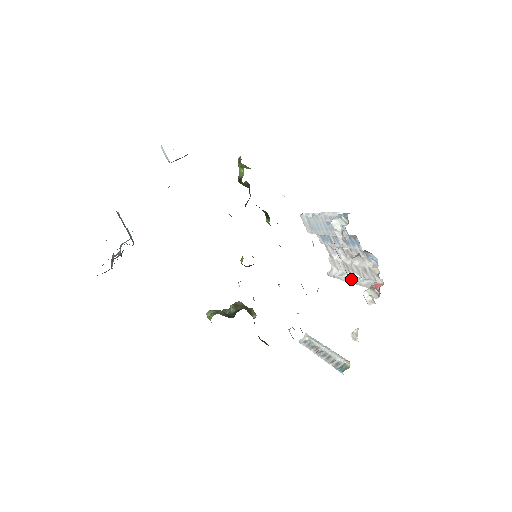
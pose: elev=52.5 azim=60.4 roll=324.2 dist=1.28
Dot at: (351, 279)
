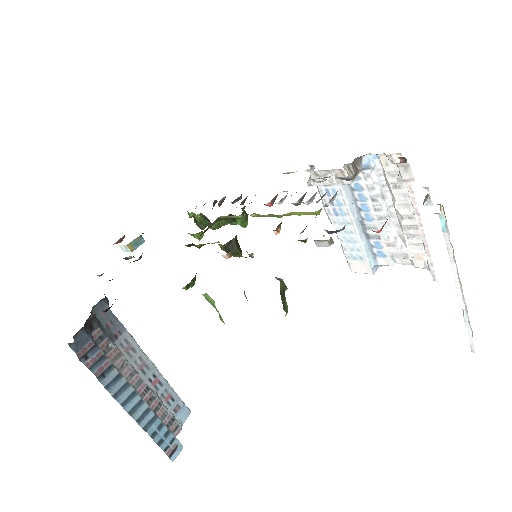
Dot at: occluded
